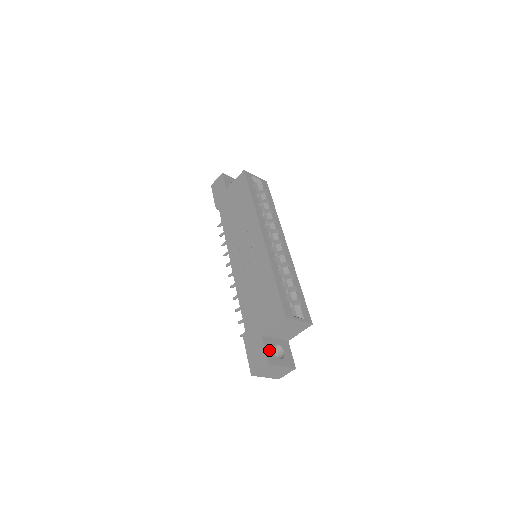
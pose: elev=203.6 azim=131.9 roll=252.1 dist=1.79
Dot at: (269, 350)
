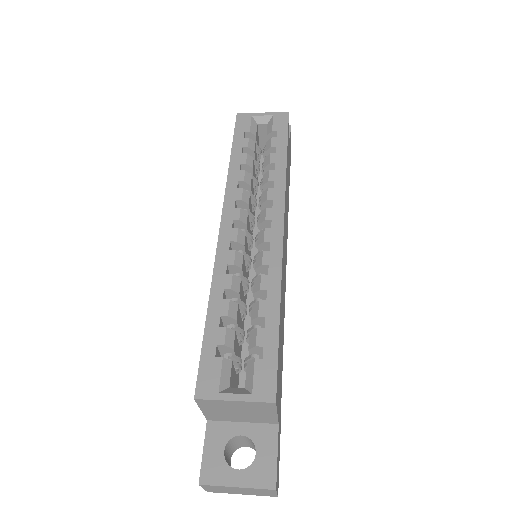
Dot at: (214, 451)
